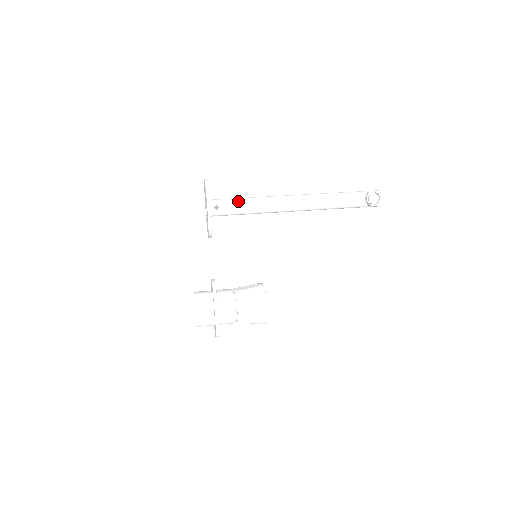
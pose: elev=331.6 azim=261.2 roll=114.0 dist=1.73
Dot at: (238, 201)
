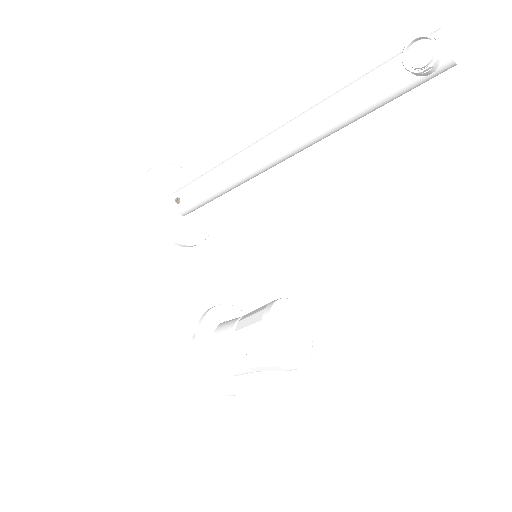
Dot at: (200, 179)
